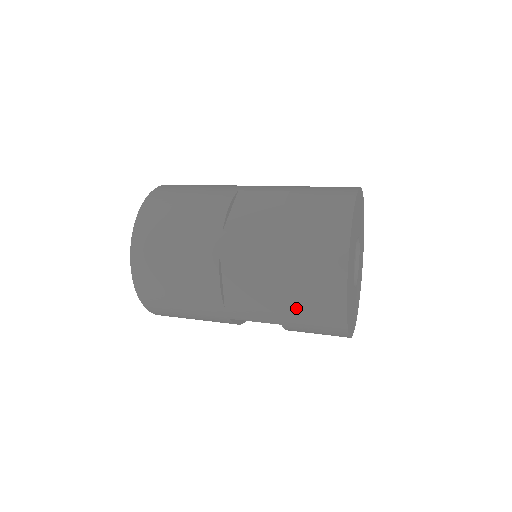
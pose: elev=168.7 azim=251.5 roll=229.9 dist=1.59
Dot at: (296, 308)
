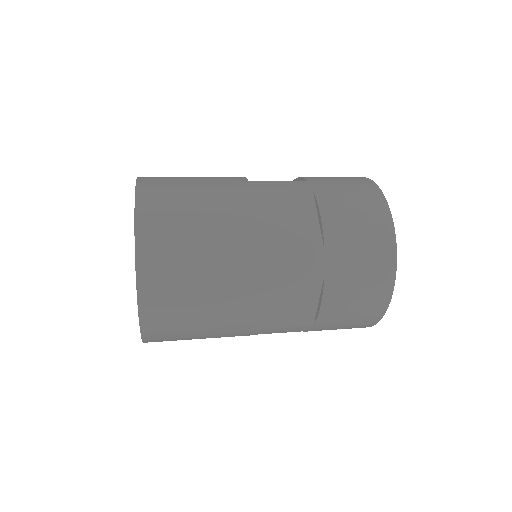
Dot at: (336, 318)
